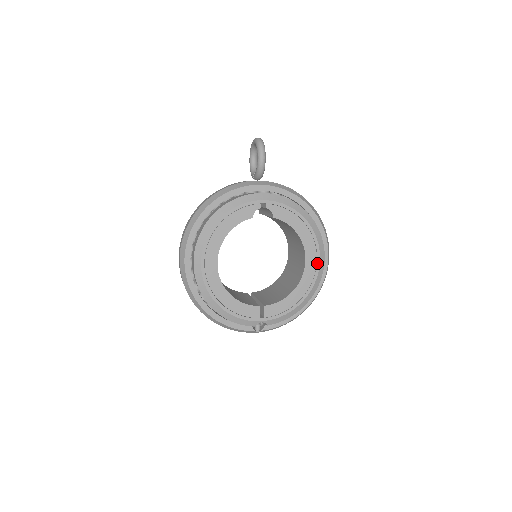
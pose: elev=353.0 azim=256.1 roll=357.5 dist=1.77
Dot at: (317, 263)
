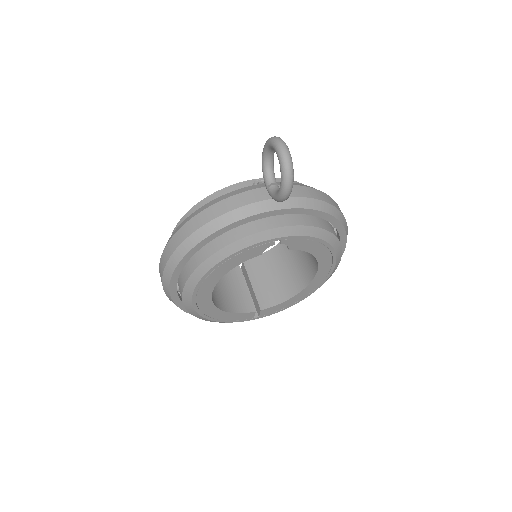
Dot at: (329, 273)
